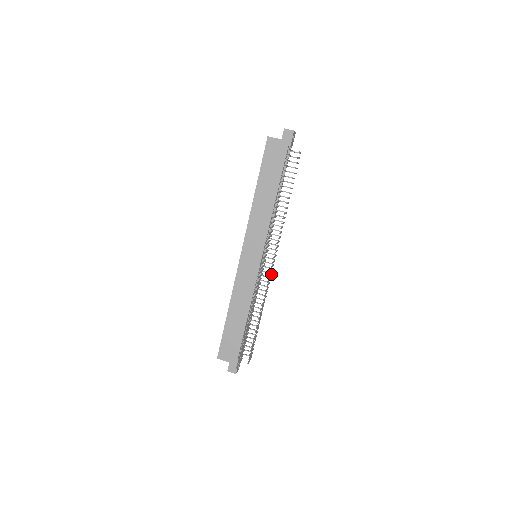
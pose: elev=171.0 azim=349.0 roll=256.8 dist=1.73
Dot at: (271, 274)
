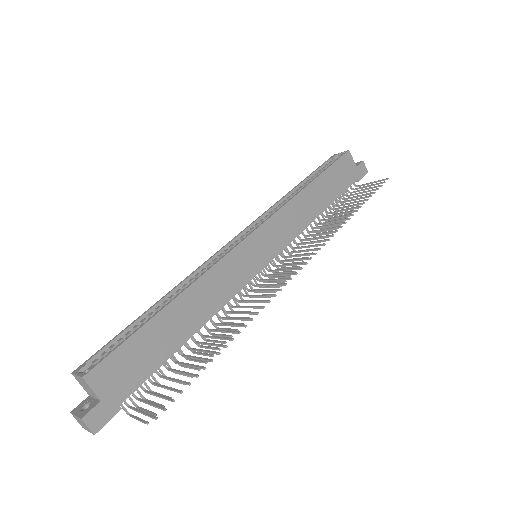
Dot at: occluded
